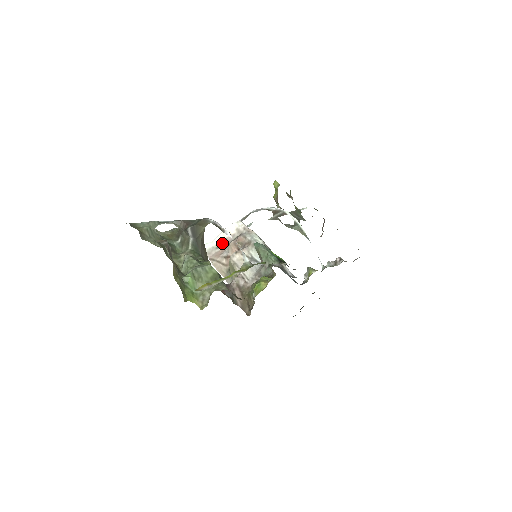
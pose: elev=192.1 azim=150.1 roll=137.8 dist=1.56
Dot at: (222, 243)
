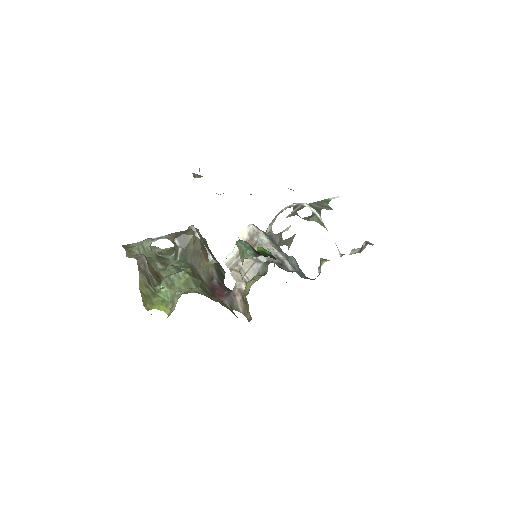
Dot at: occluded
